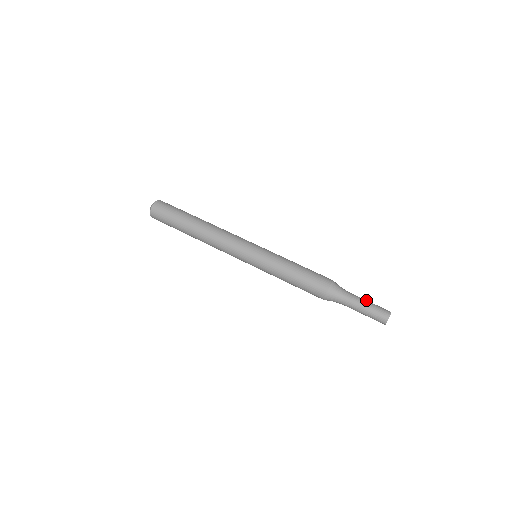
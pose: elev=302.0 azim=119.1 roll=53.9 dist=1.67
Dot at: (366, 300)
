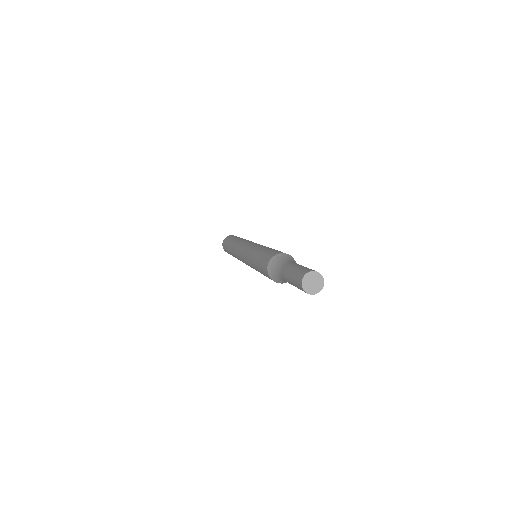
Dot at: occluded
